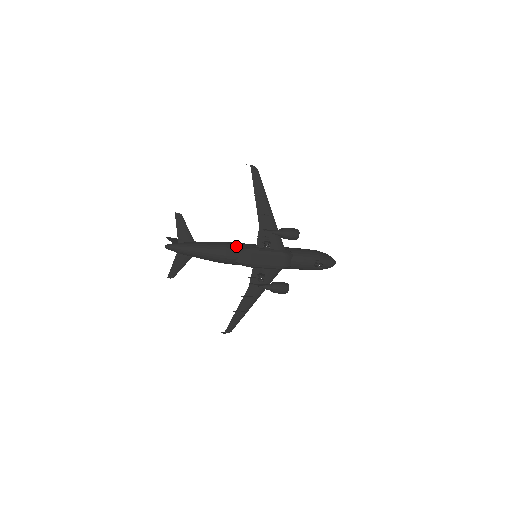
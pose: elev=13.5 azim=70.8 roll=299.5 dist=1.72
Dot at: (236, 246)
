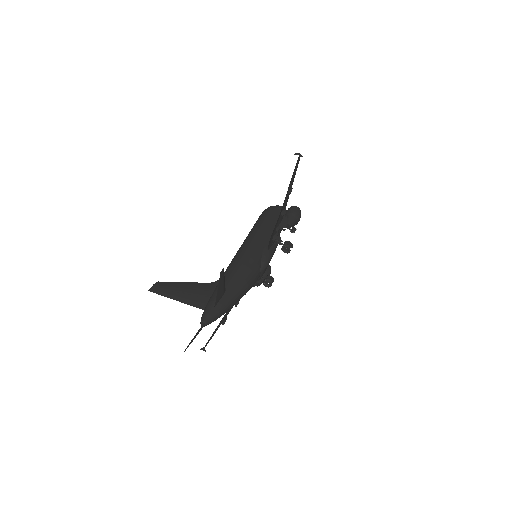
Dot at: (258, 264)
